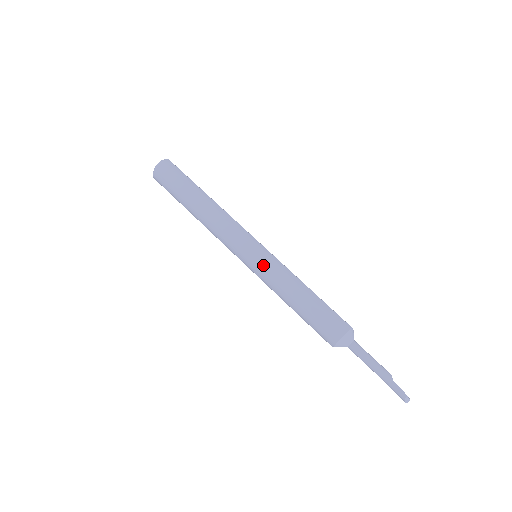
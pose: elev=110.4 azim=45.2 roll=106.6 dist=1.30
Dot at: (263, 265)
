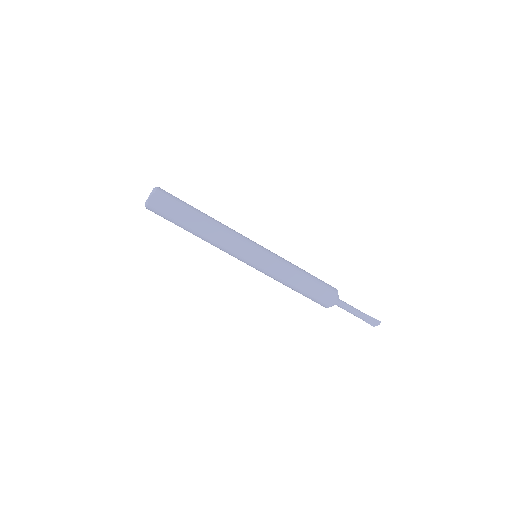
Dot at: occluded
